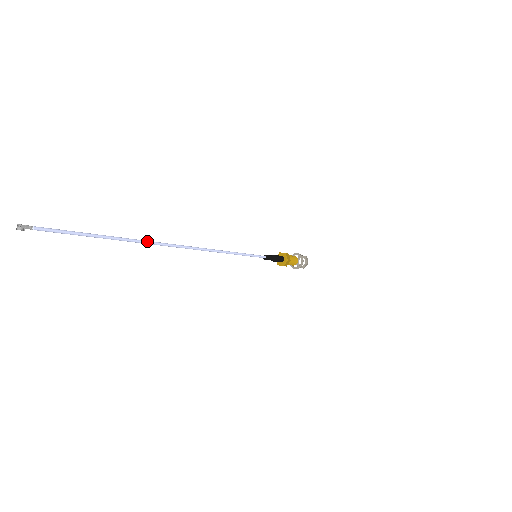
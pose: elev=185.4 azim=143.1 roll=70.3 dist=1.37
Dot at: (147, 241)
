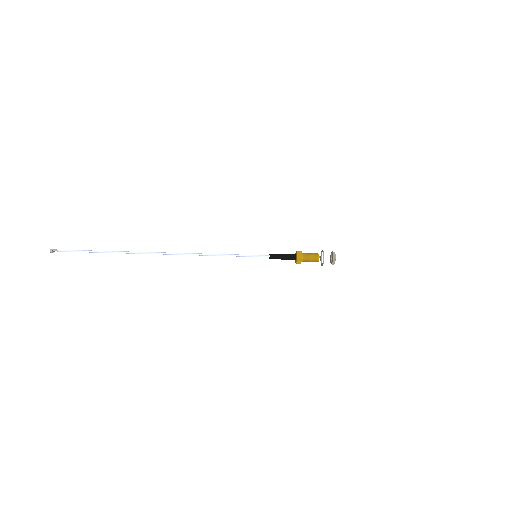
Dot at: (135, 252)
